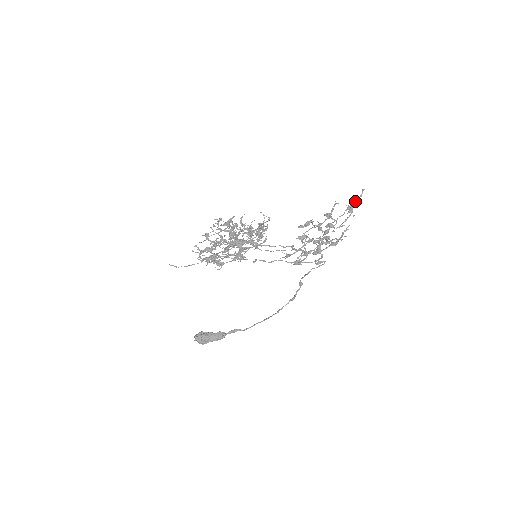
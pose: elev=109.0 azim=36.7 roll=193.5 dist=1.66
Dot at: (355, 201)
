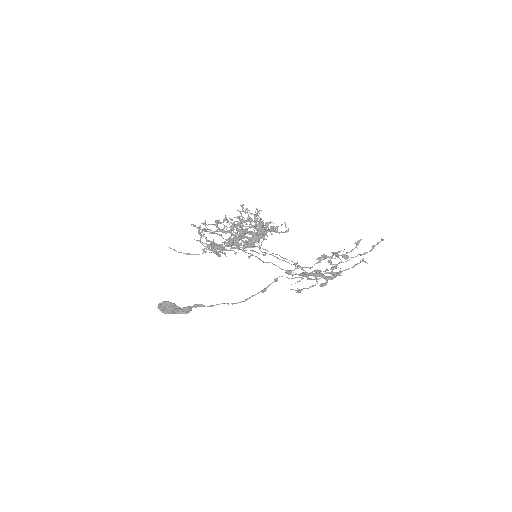
Dot at: (372, 249)
